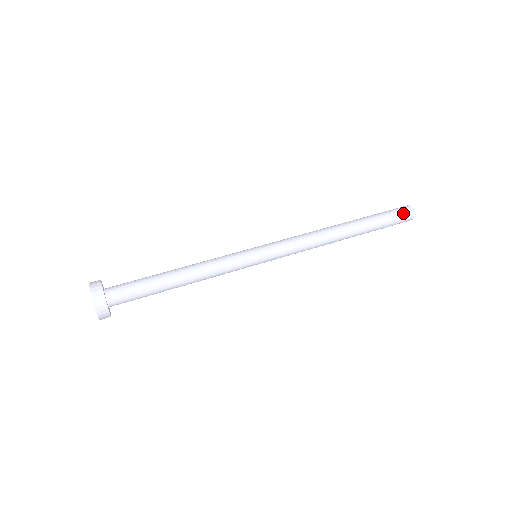
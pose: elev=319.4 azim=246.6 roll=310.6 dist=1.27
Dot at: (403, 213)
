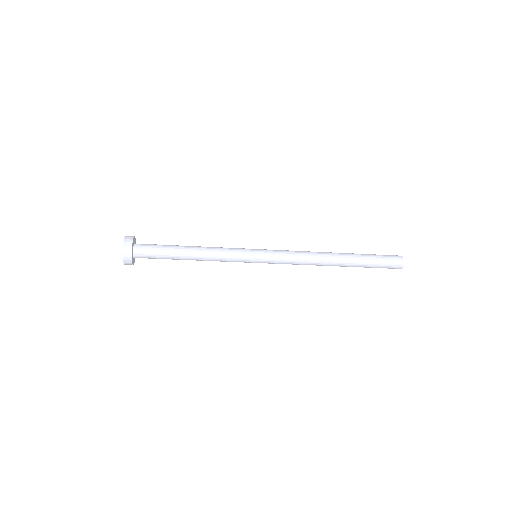
Dot at: (391, 255)
